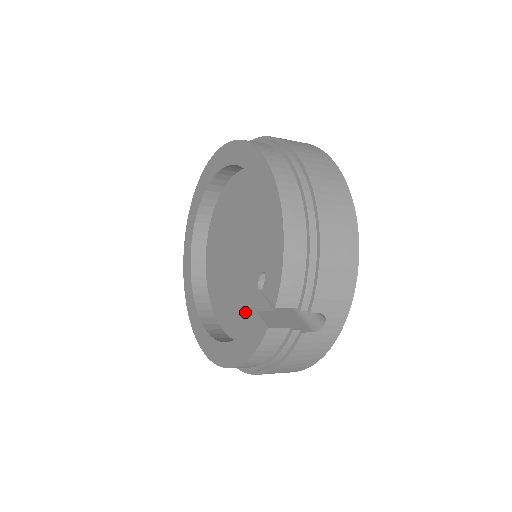
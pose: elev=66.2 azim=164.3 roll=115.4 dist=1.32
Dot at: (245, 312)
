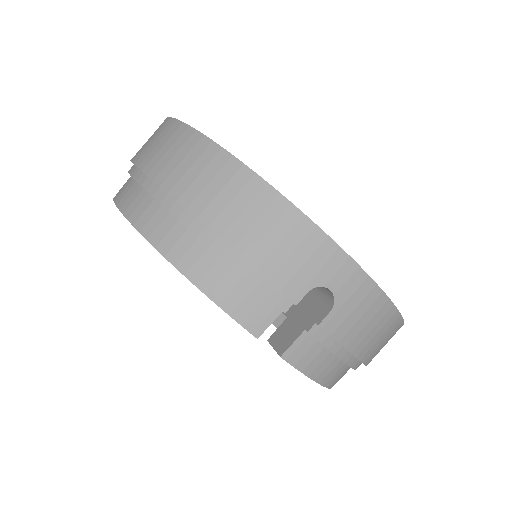
Dot at: occluded
